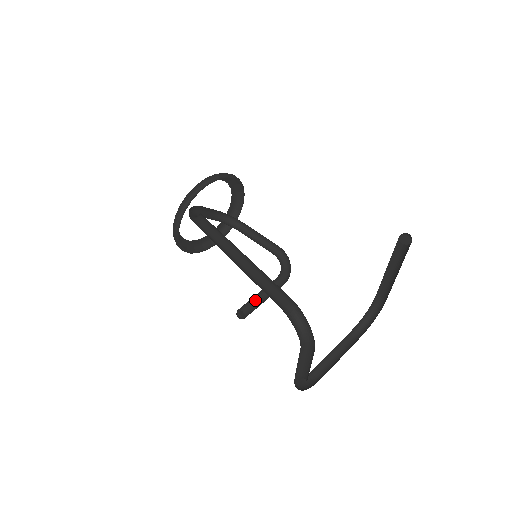
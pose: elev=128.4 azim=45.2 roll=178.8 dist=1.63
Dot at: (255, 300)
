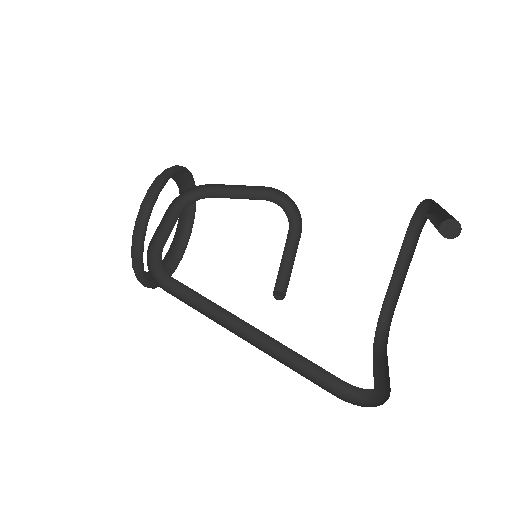
Dot at: (282, 267)
